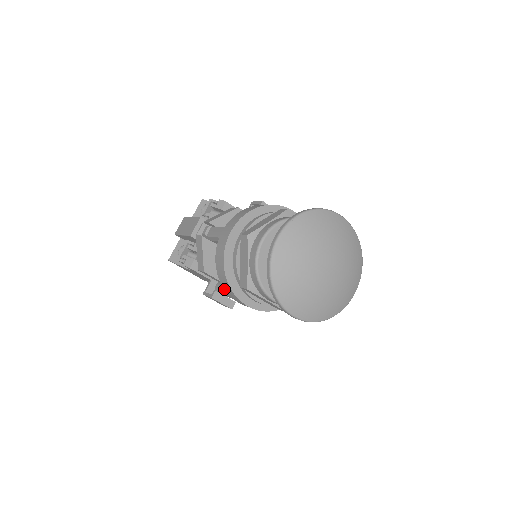
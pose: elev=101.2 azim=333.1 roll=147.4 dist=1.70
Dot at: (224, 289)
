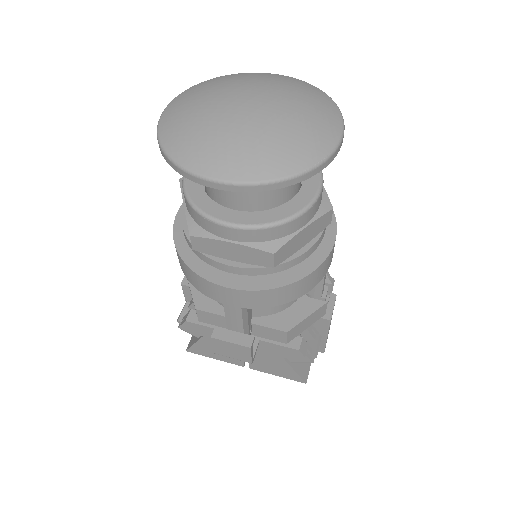
Dot at: occluded
